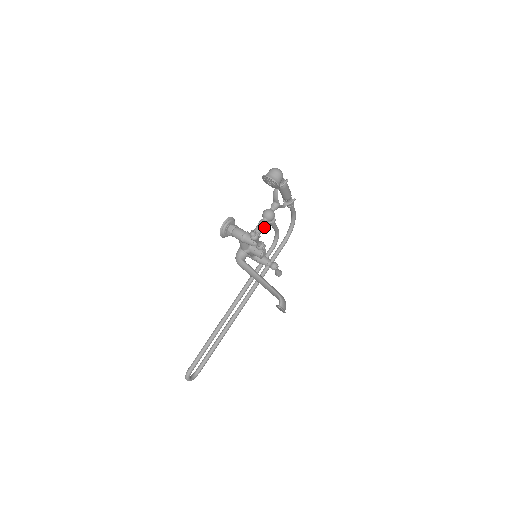
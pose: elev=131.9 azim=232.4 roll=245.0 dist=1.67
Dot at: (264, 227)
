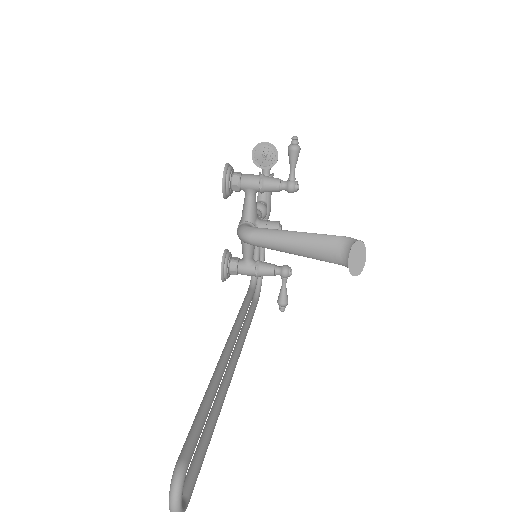
Dot at: (260, 216)
